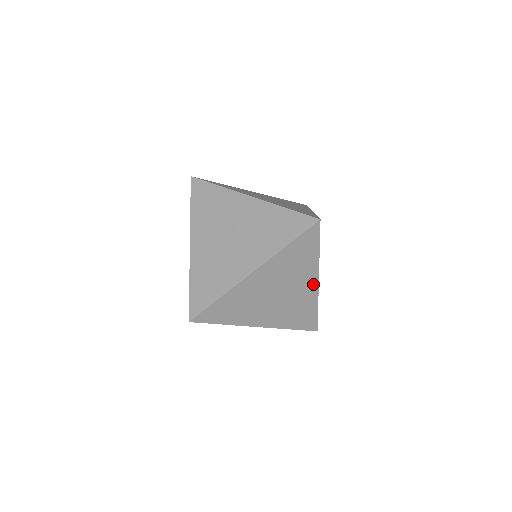
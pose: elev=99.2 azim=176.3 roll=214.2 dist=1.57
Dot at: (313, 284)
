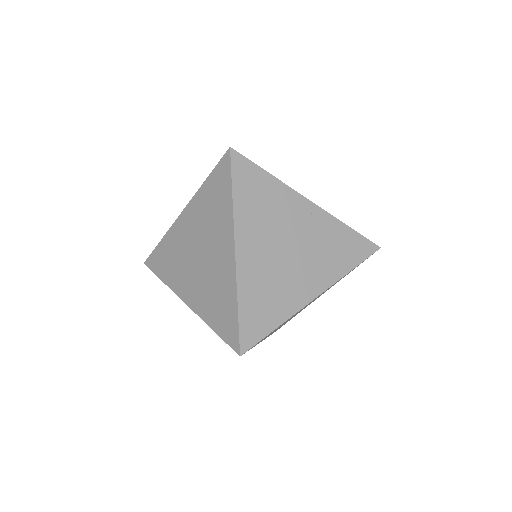
Dot at: (230, 252)
